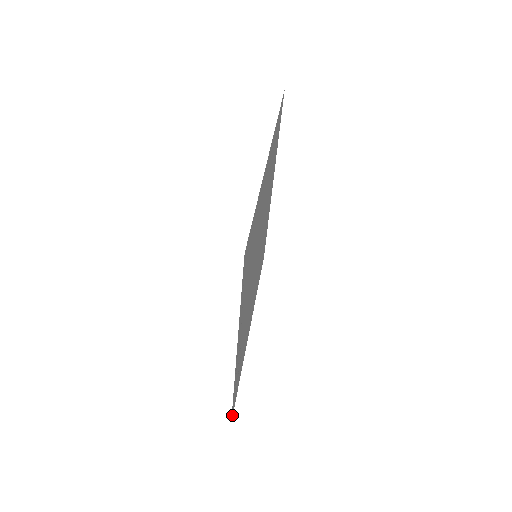
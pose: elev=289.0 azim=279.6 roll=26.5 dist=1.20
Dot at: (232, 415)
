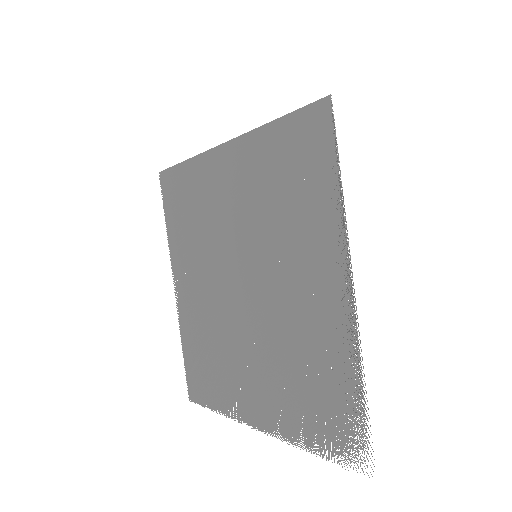
Dot at: occluded
